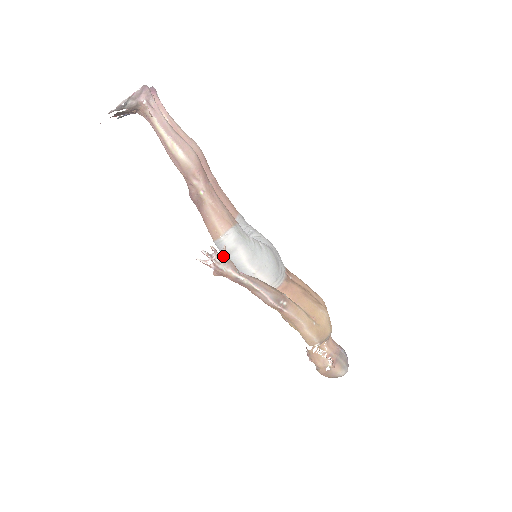
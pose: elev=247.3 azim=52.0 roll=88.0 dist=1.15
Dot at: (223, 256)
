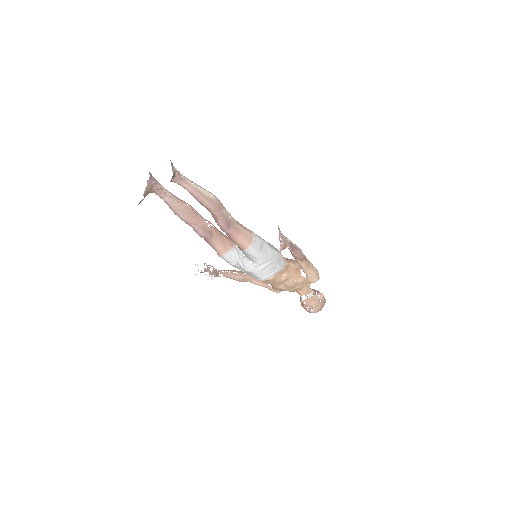
Dot at: (280, 233)
